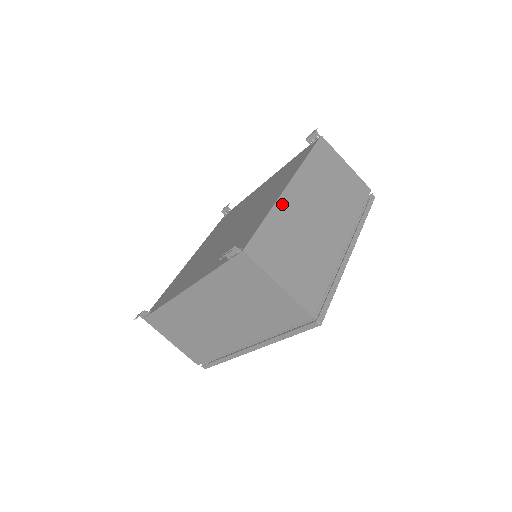
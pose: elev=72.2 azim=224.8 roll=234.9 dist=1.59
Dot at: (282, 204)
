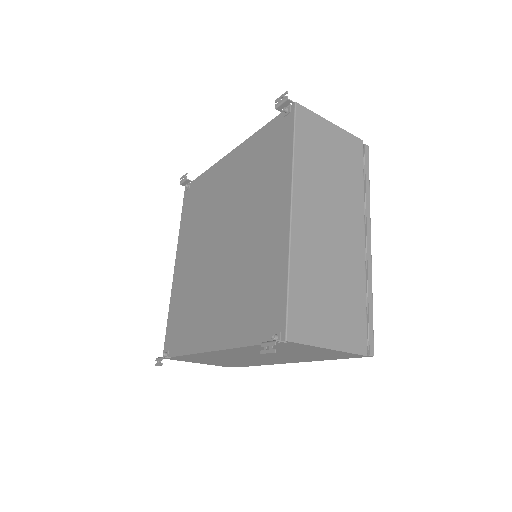
Dot at: (296, 244)
